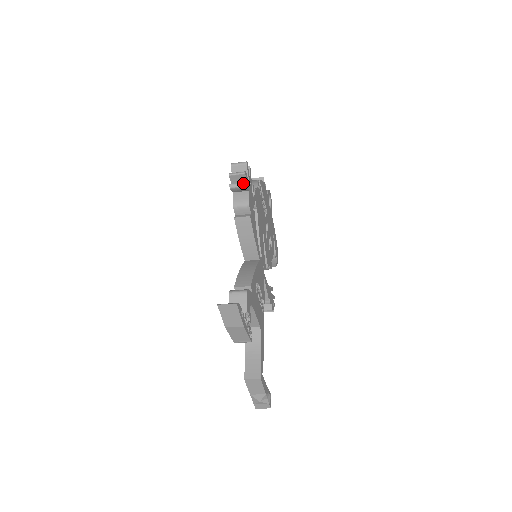
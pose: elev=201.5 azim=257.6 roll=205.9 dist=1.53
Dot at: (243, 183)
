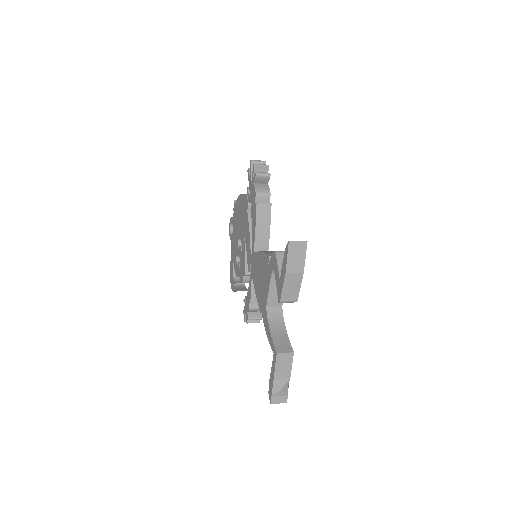
Dot at: (268, 173)
